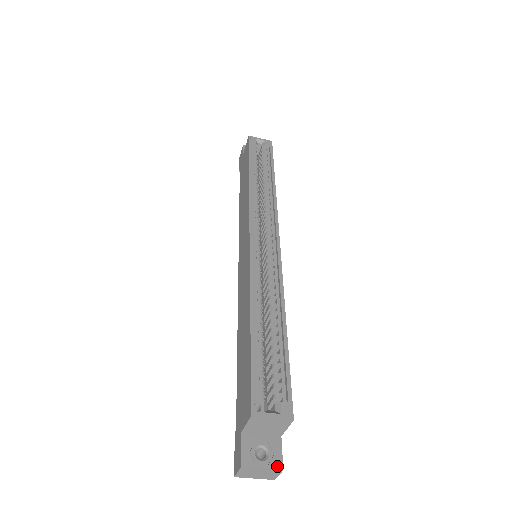
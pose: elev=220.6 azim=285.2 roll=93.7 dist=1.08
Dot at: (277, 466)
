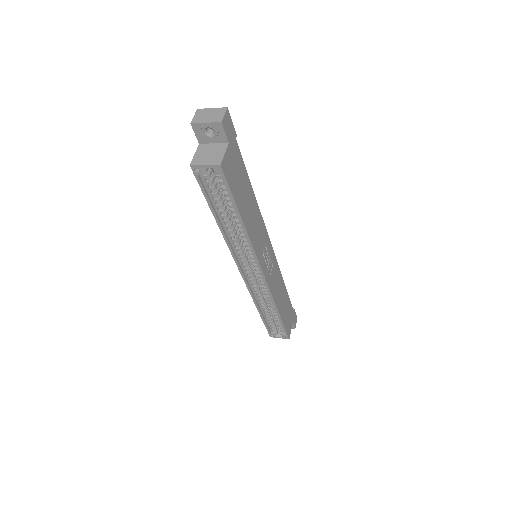
Dot at: (292, 328)
